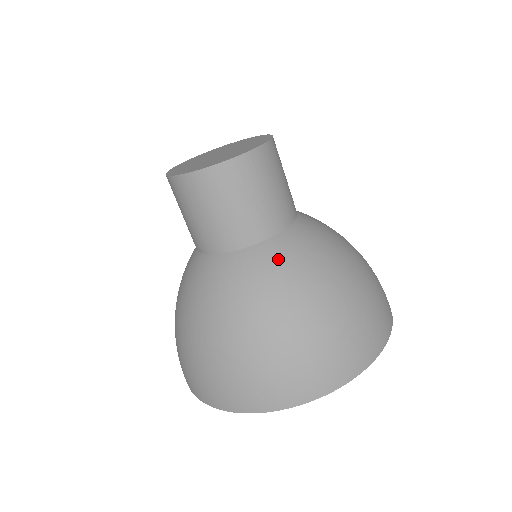
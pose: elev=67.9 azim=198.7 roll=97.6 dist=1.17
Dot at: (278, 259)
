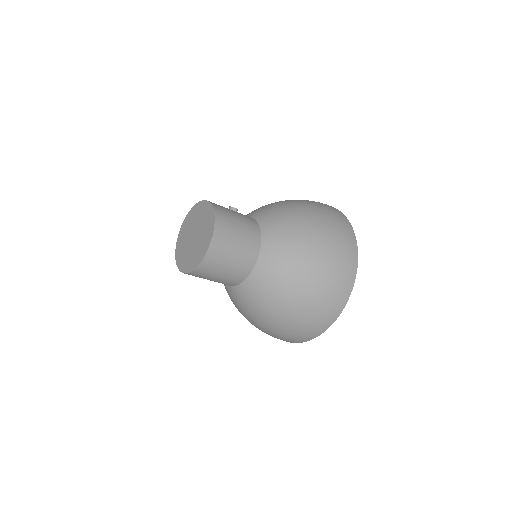
Dot at: (238, 299)
